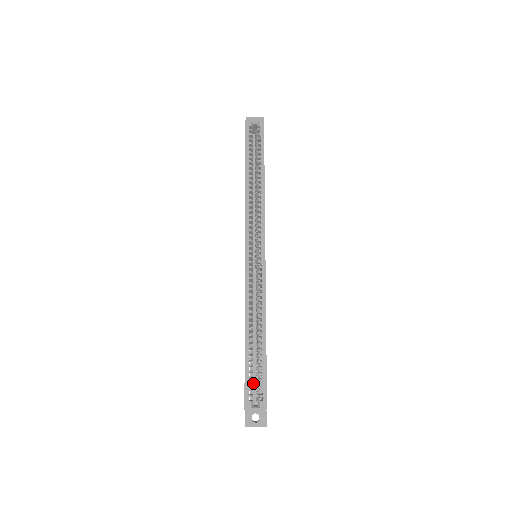
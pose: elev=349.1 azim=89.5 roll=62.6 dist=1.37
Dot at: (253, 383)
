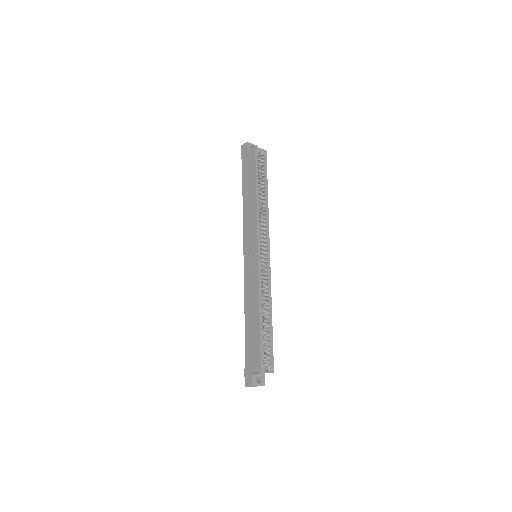
Dot at: occluded
